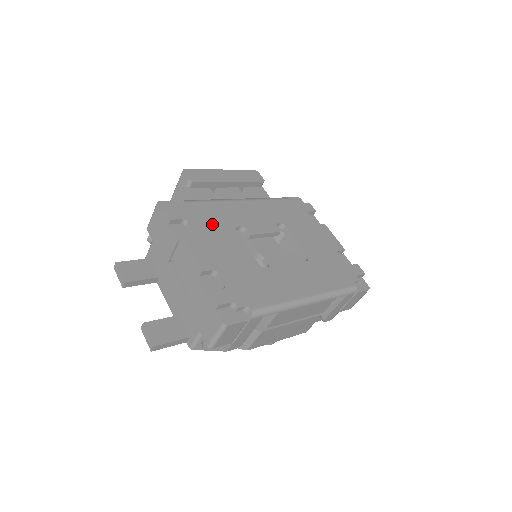
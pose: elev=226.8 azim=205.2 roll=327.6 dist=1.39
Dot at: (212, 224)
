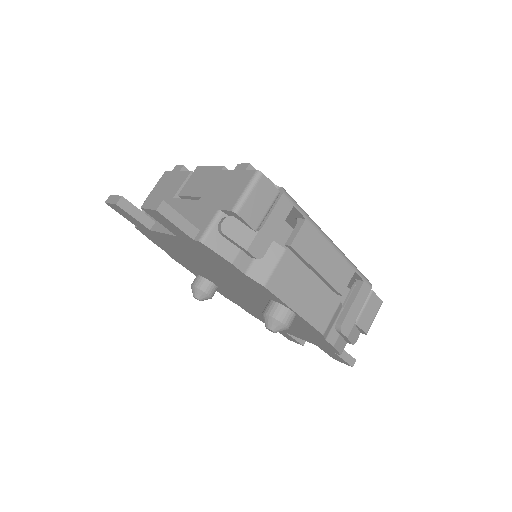
Dot at: occluded
